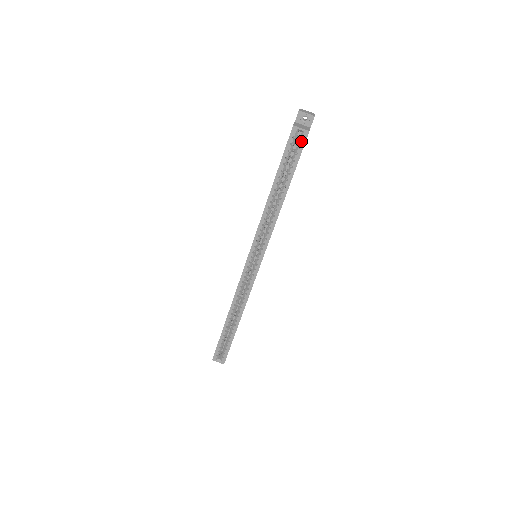
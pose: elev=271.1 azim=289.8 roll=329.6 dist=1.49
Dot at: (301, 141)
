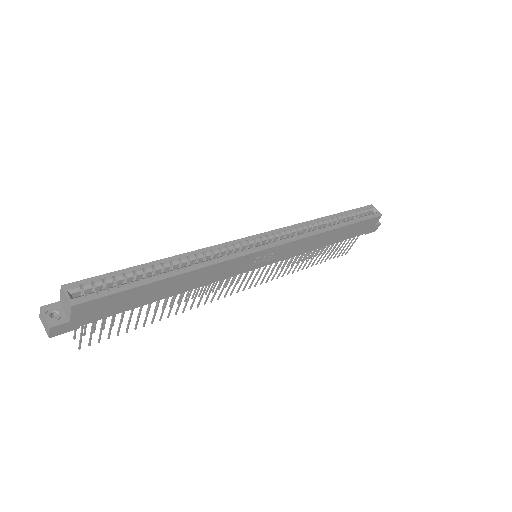
Dot at: (372, 215)
